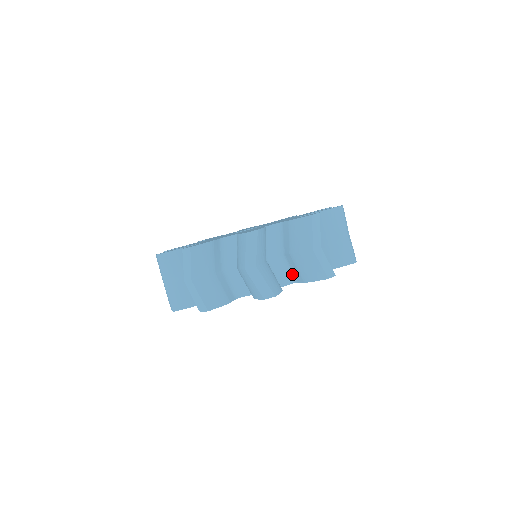
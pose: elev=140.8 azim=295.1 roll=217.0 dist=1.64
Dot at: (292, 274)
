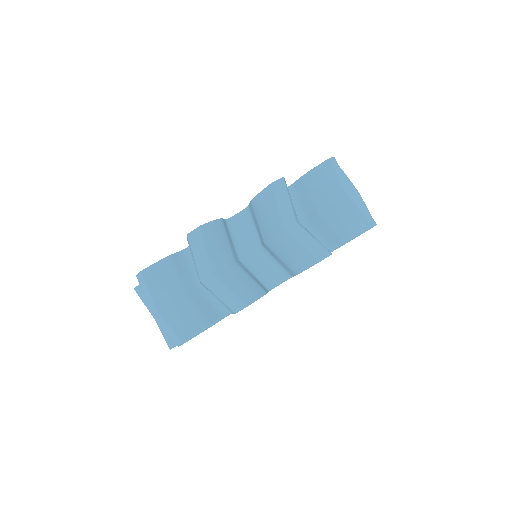
Dot at: occluded
